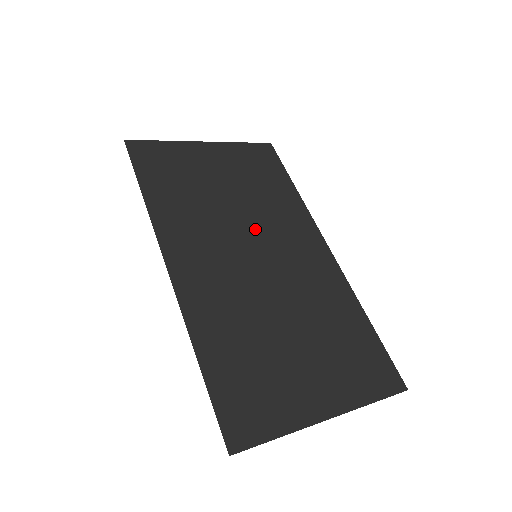
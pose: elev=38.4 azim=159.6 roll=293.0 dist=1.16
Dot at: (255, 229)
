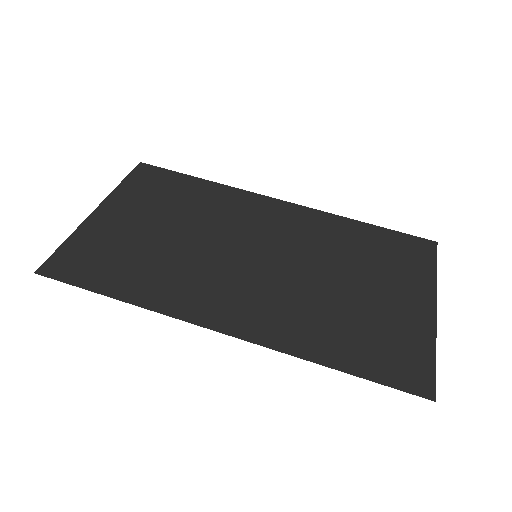
Dot at: (227, 238)
